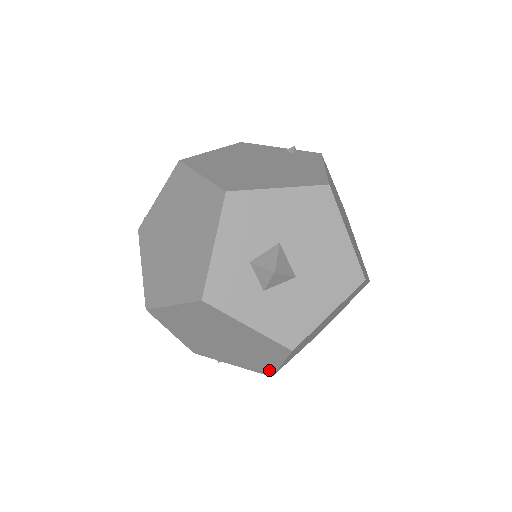
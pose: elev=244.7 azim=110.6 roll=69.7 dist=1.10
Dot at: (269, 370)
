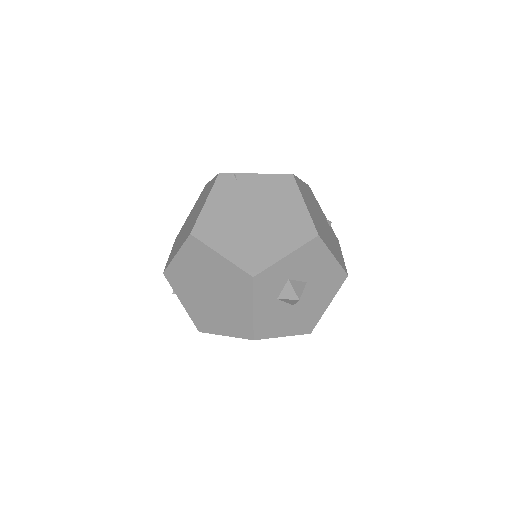
Dot at: (207, 329)
